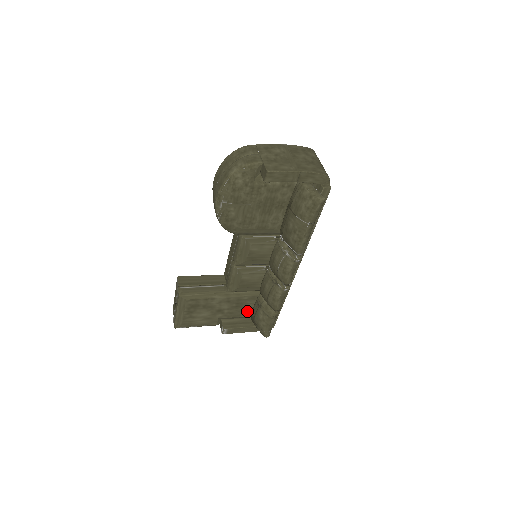
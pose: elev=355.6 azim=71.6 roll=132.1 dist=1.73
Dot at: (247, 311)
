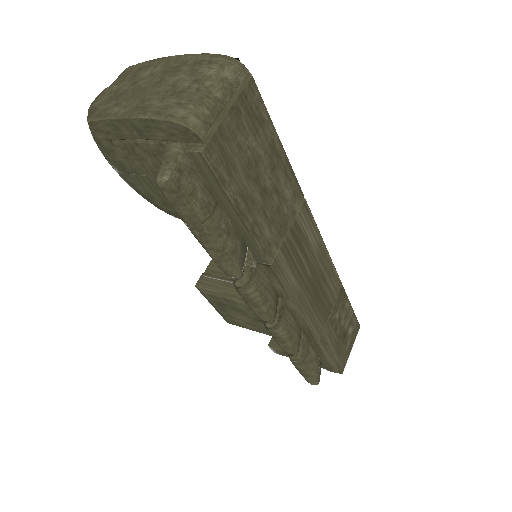
Dot at: occluded
